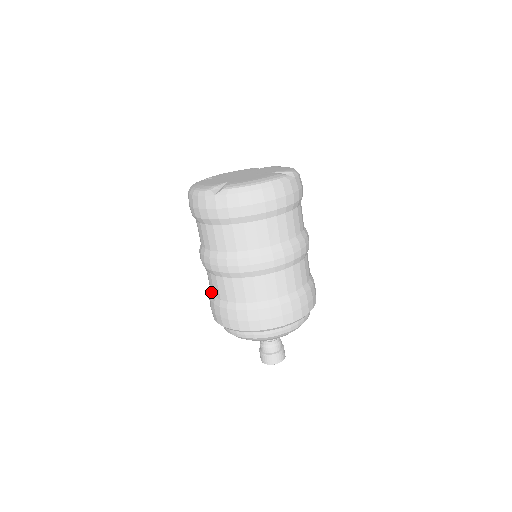
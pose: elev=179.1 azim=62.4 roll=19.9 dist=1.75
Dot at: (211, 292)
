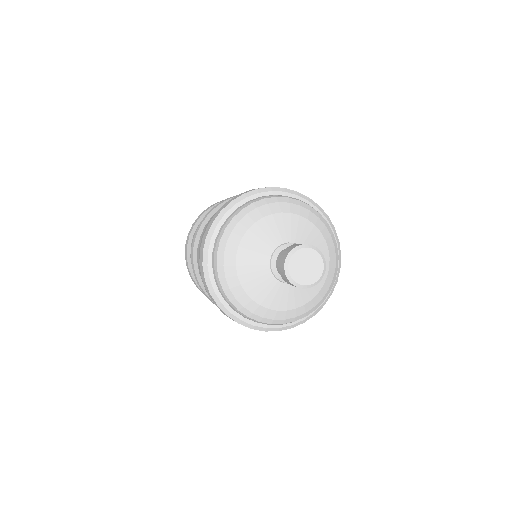
Dot at: occluded
